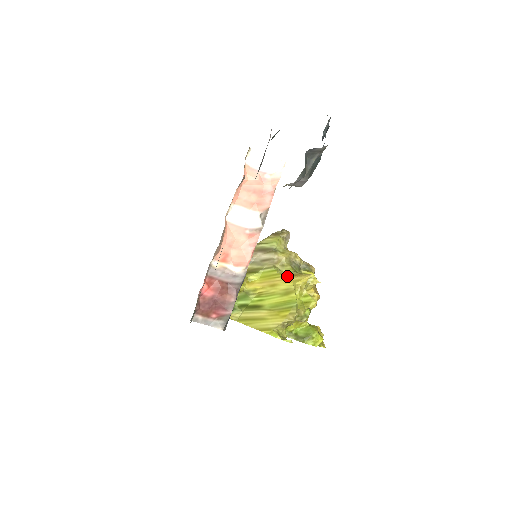
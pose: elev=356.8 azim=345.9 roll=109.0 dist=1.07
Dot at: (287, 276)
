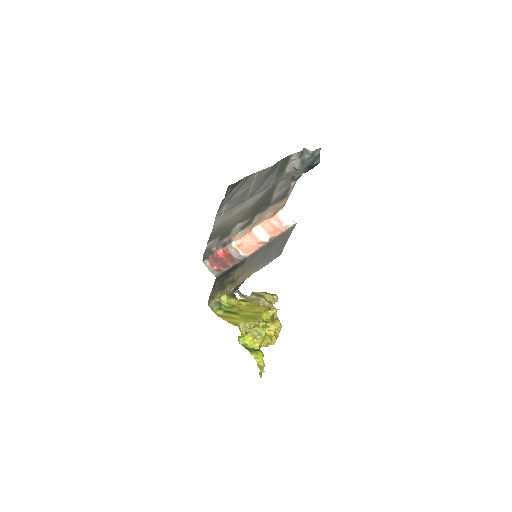
Dot at: (263, 308)
